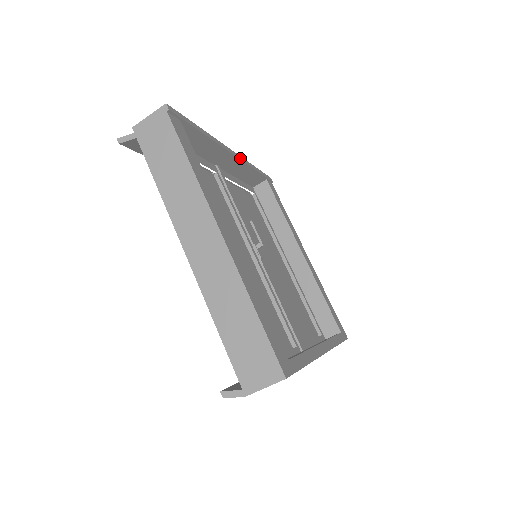
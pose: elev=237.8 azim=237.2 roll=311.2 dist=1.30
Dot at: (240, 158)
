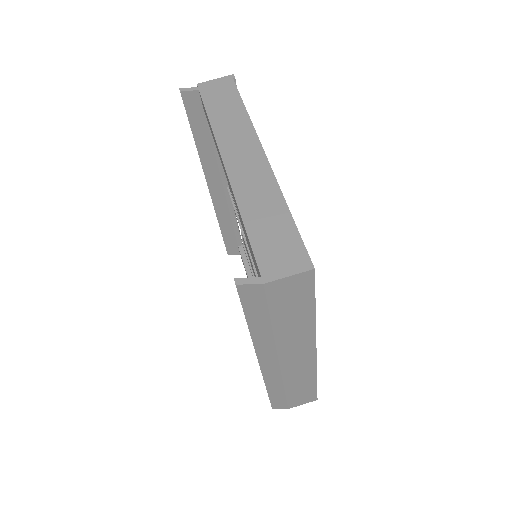
Dot at: occluded
